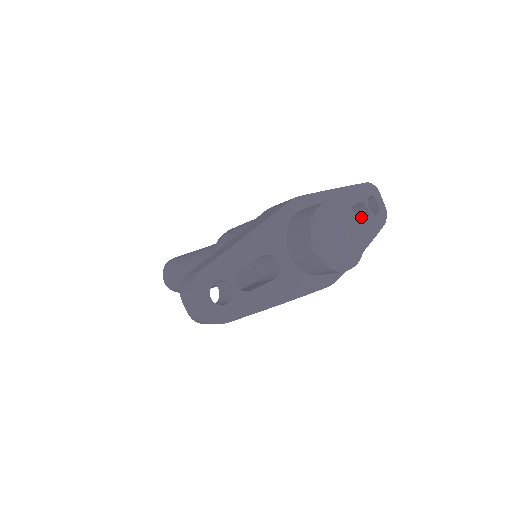
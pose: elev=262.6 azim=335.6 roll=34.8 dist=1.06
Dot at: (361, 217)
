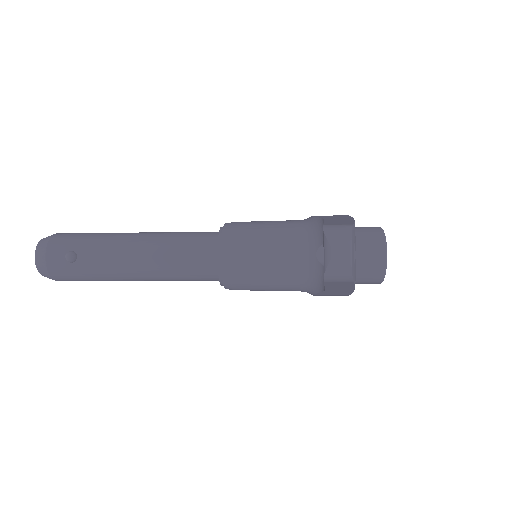
Dot at: occluded
